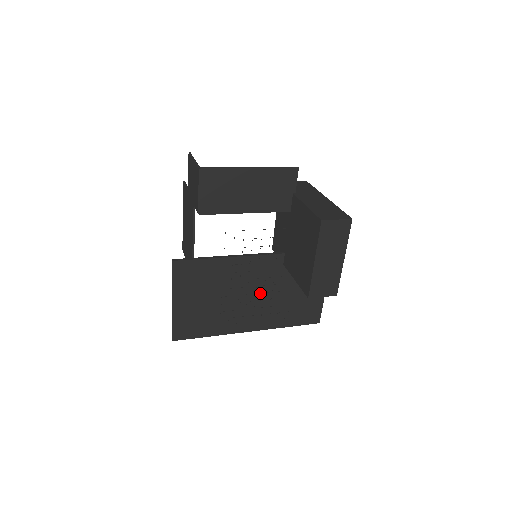
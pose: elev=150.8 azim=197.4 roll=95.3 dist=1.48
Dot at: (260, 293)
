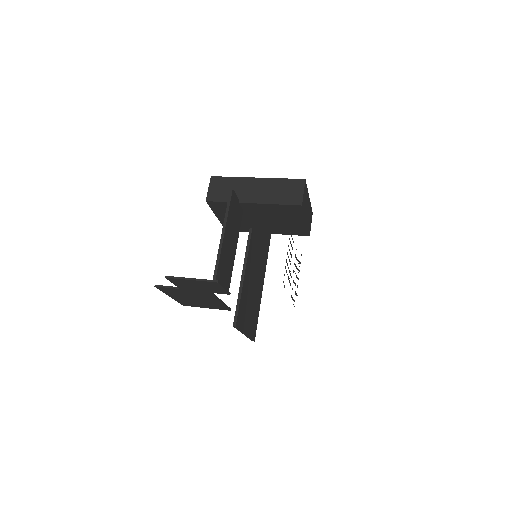
Dot at: (257, 260)
